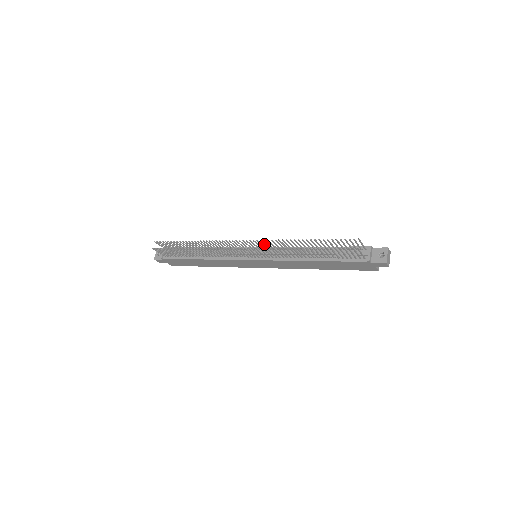
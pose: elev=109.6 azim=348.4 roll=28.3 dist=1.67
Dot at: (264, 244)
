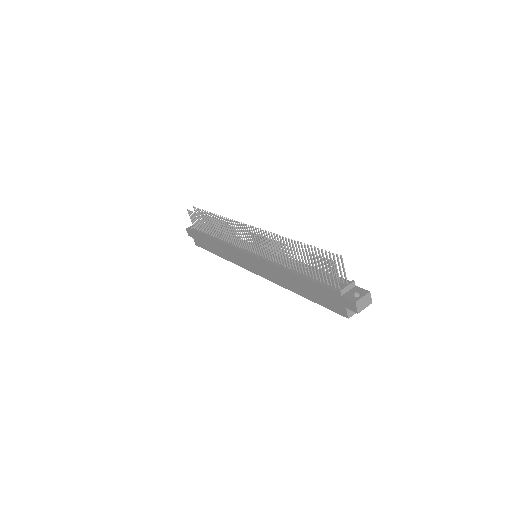
Dot at: (265, 239)
